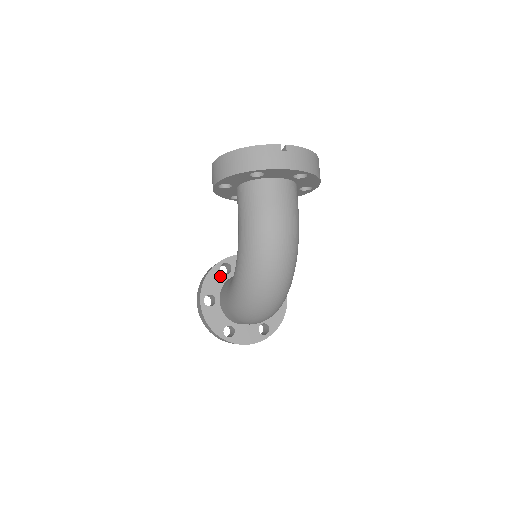
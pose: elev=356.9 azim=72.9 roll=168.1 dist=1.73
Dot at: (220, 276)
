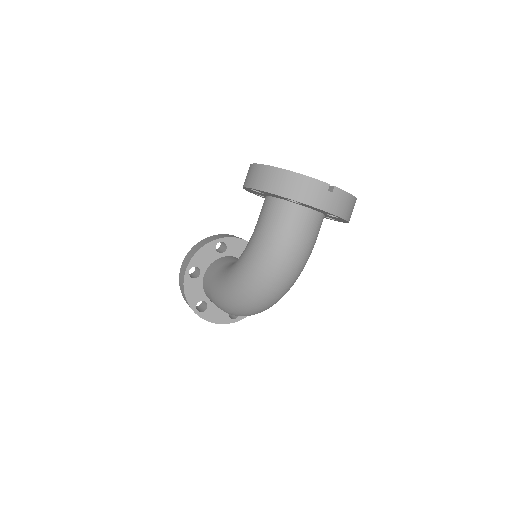
Dot at: (213, 253)
